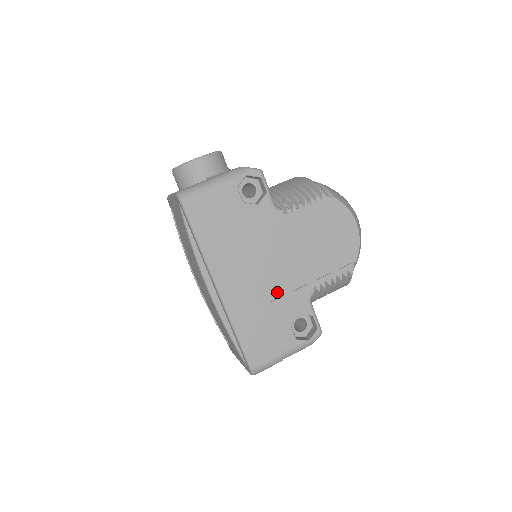
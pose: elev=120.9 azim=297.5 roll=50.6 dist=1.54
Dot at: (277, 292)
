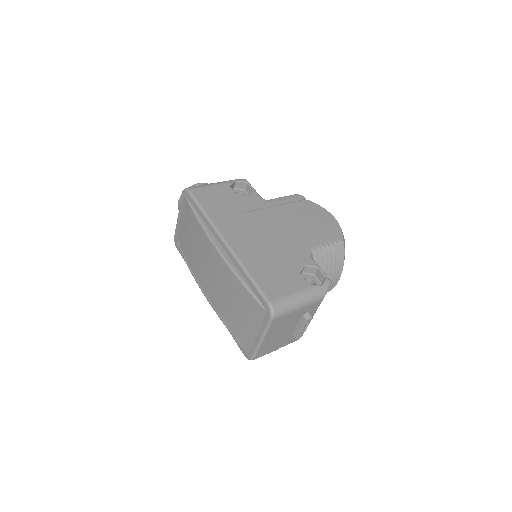
Dot at: (279, 248)
